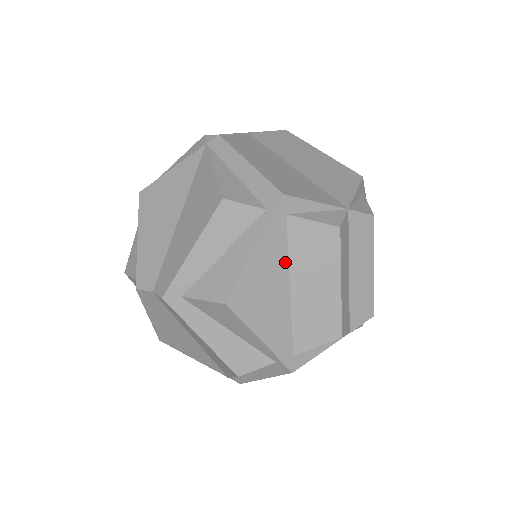
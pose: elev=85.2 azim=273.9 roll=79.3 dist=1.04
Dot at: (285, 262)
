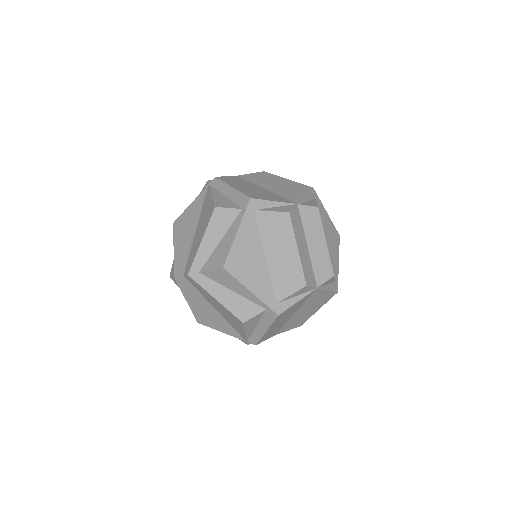
Dot at: (259, 240)
